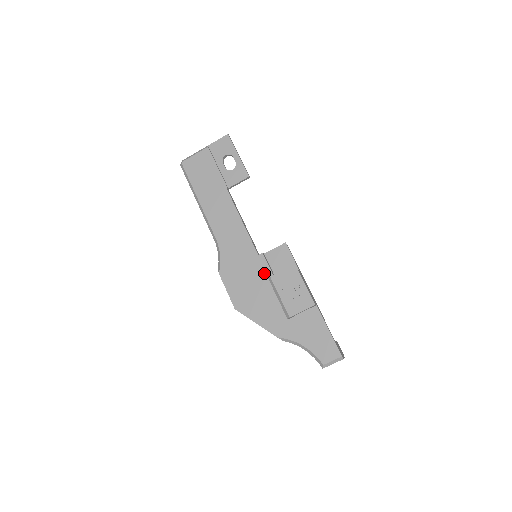
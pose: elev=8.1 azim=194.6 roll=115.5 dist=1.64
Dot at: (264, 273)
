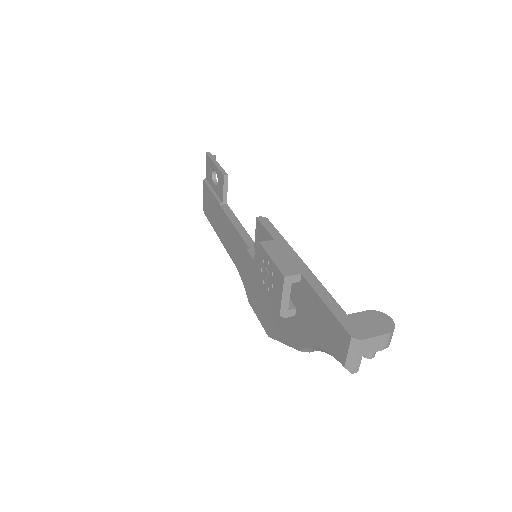
Dot at: occluded
